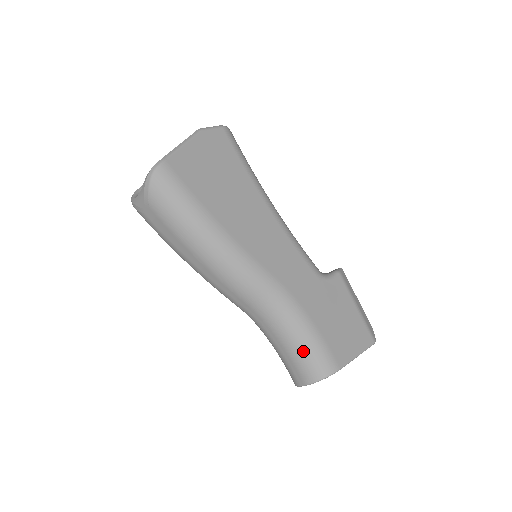
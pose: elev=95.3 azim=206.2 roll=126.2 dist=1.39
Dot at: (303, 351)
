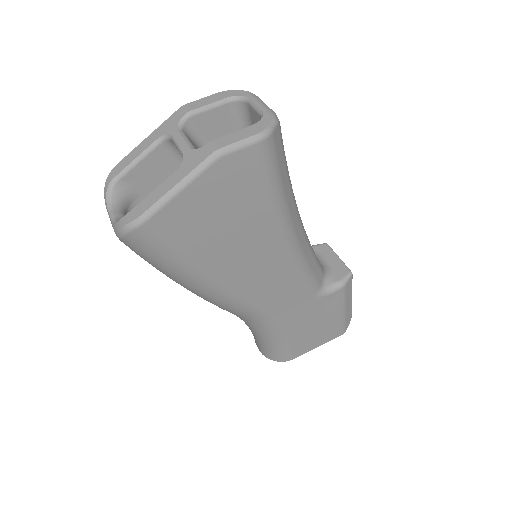
Dot at: (265, 345)
